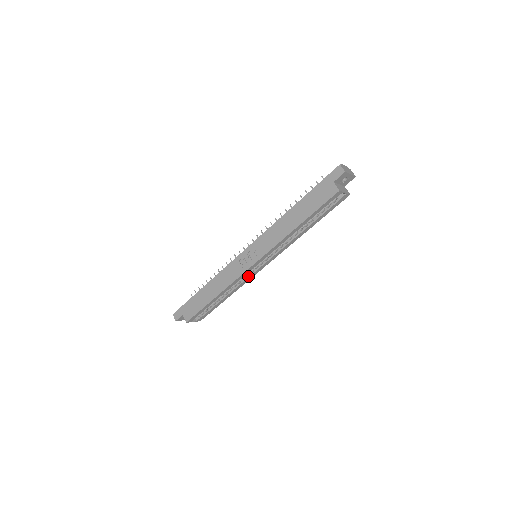
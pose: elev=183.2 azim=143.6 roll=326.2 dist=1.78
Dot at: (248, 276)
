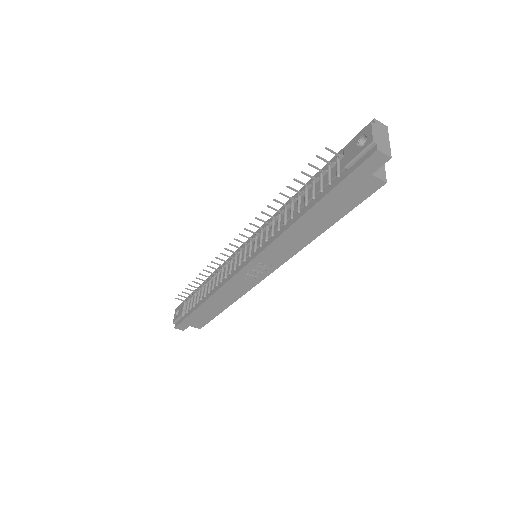
Dot at: occluded
